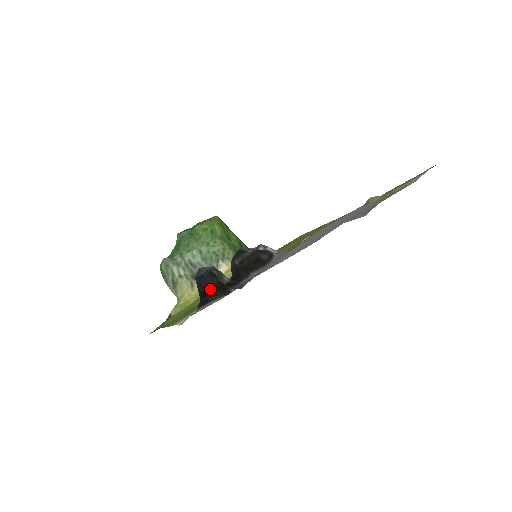
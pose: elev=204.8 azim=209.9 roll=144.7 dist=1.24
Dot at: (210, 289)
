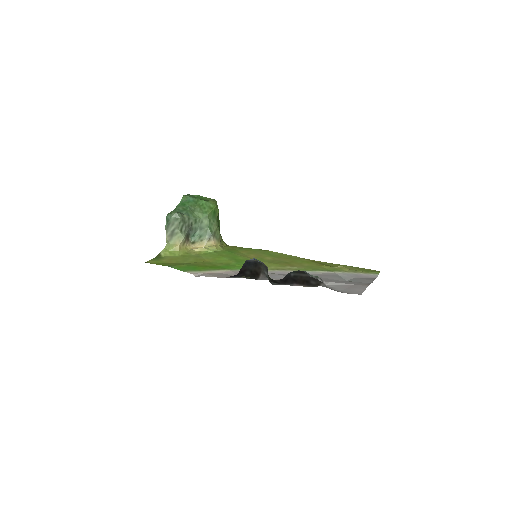
Dot at: (247, 271)
